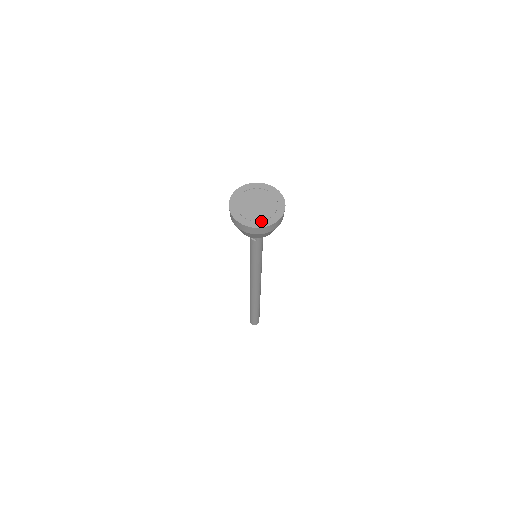
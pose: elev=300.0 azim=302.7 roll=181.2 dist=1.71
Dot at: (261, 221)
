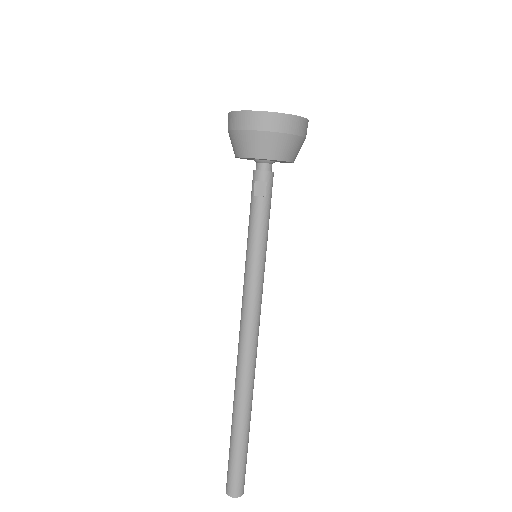
Dot at: occluded
